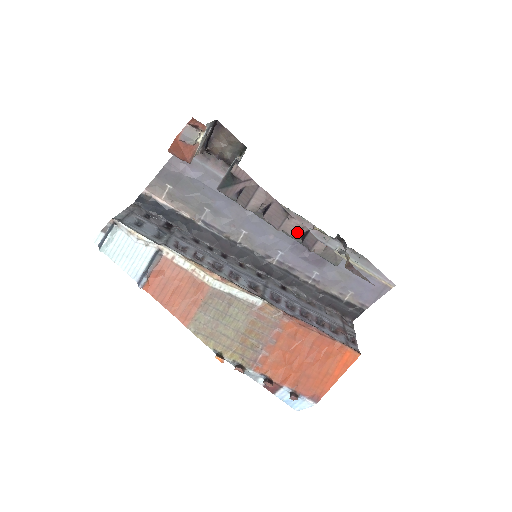
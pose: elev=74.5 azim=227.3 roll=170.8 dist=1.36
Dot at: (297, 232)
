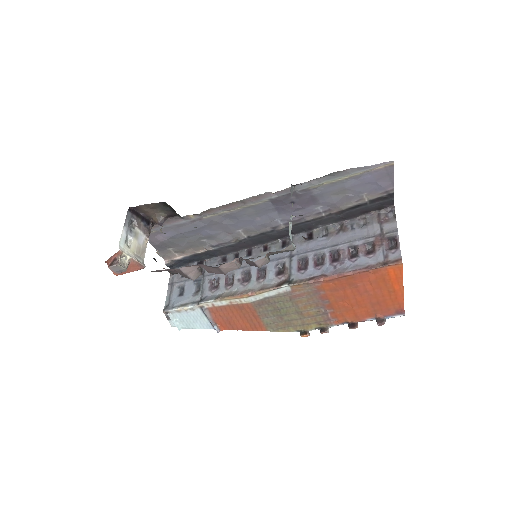
Dot at: (237, 264)
